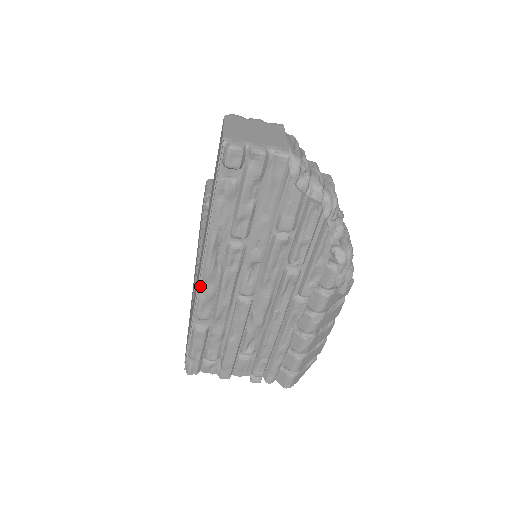
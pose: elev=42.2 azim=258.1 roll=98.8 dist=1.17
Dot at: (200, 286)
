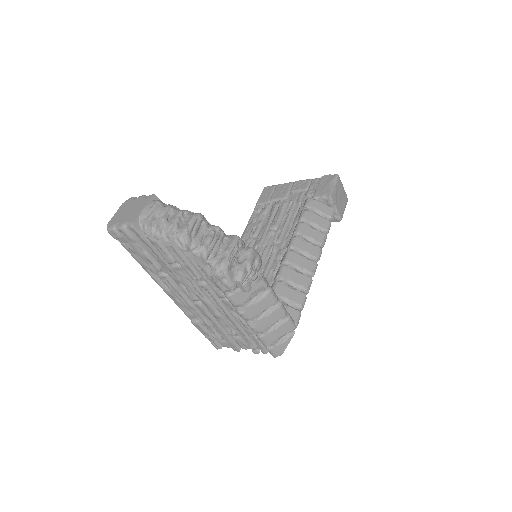
Dot at: (171, 298)
